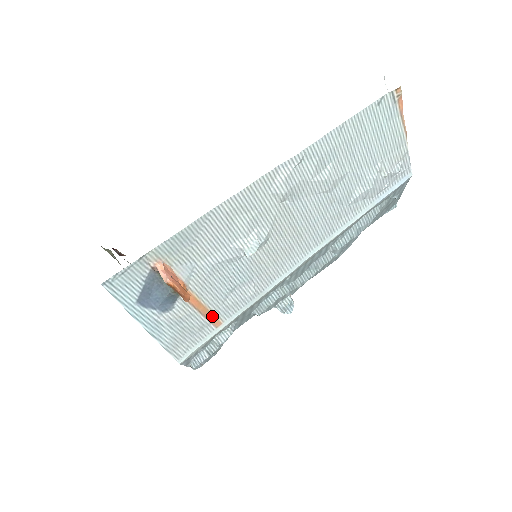
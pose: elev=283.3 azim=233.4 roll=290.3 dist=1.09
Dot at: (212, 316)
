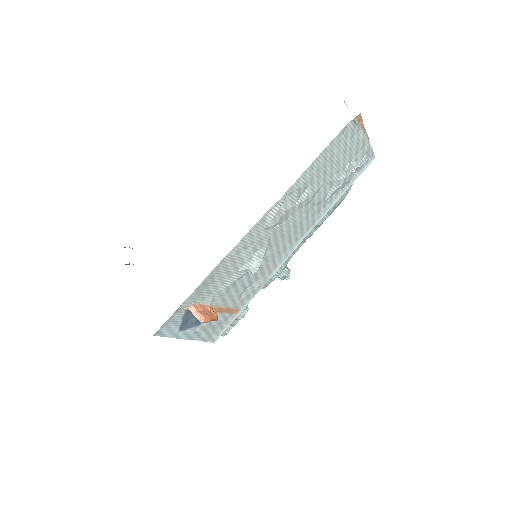
Dot at: (232, 310)
